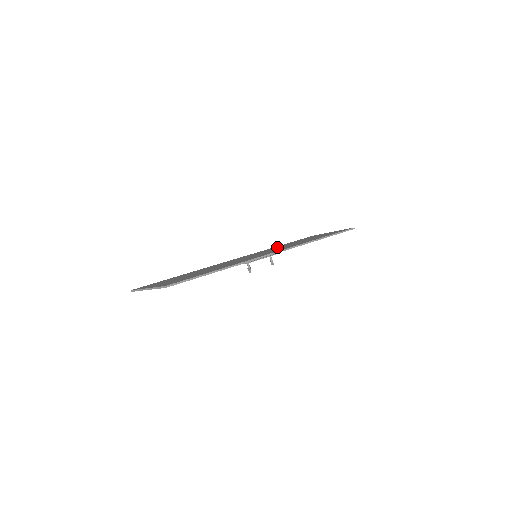
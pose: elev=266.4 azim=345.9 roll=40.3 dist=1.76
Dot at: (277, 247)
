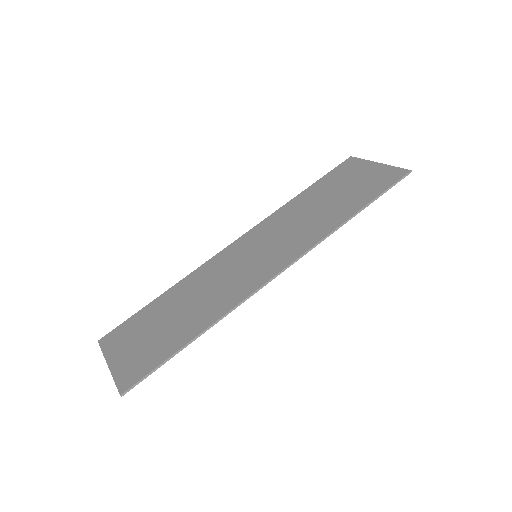
Dot at: (291, 214)
